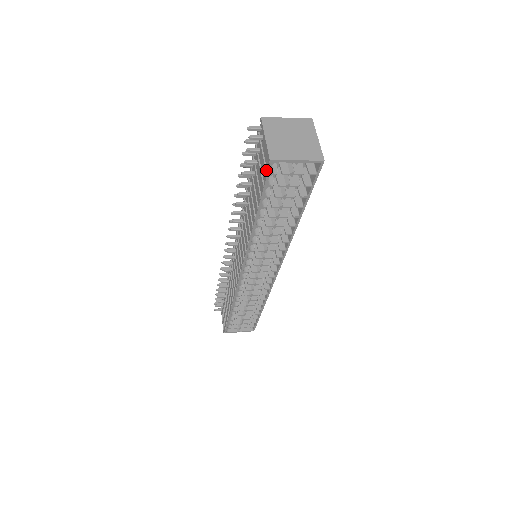
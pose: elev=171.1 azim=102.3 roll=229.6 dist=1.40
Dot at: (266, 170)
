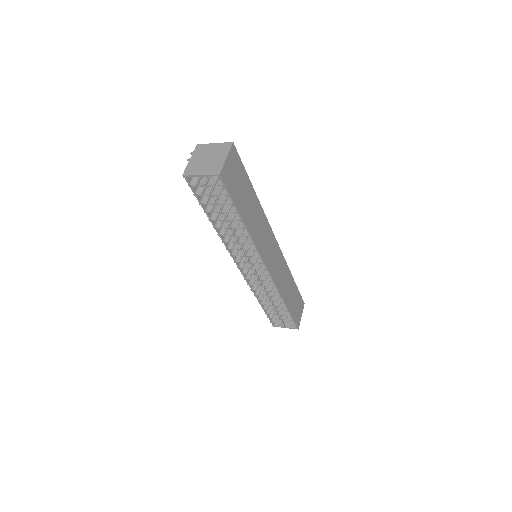
Dot at: (189, 183)
